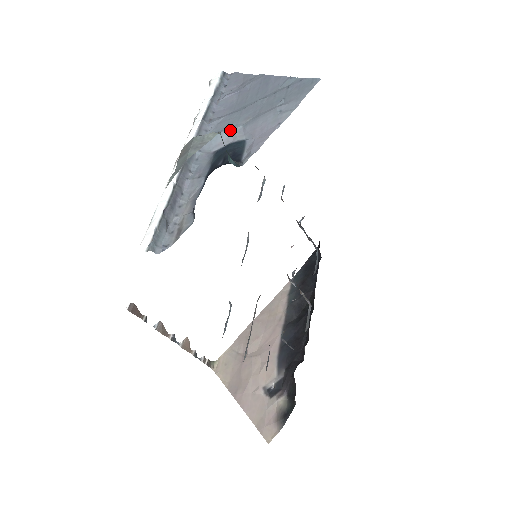
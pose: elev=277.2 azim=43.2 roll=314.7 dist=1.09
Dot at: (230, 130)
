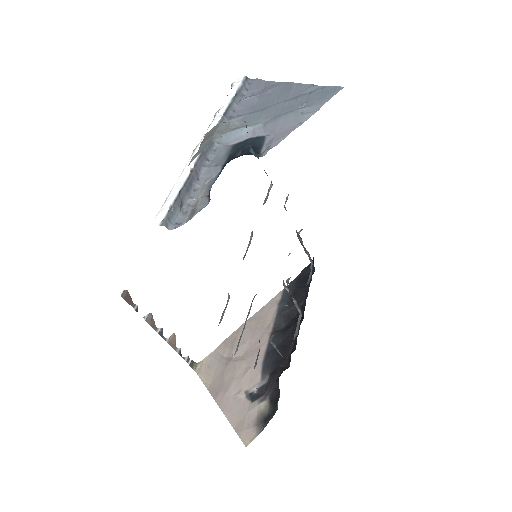
Dot at: (250, 126)
